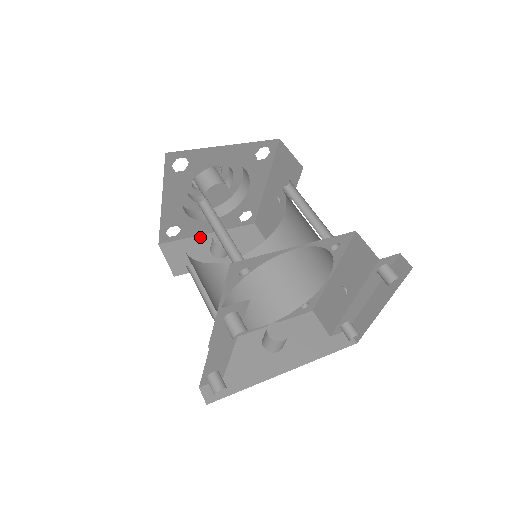
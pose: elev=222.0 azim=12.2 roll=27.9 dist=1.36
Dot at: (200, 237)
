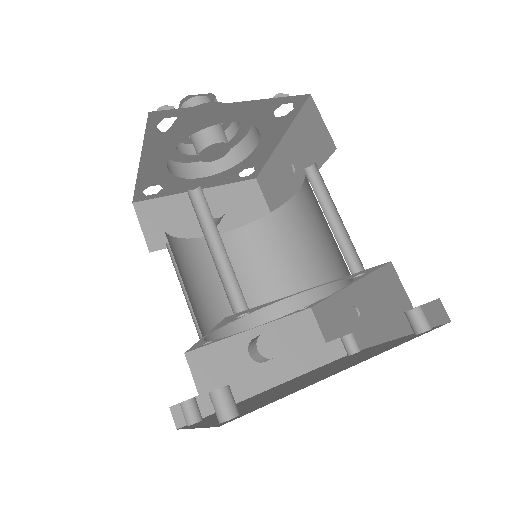
Dot at: (186, 195)
